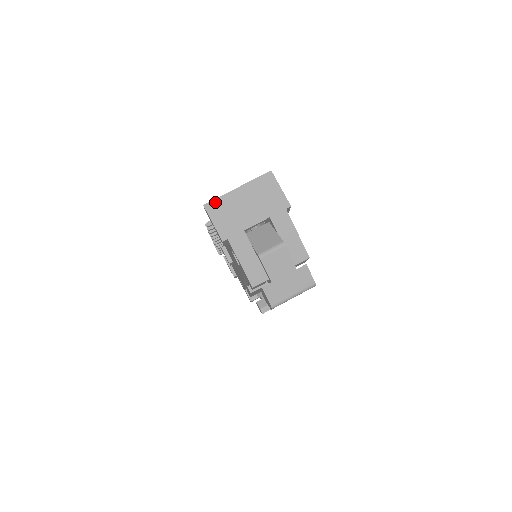
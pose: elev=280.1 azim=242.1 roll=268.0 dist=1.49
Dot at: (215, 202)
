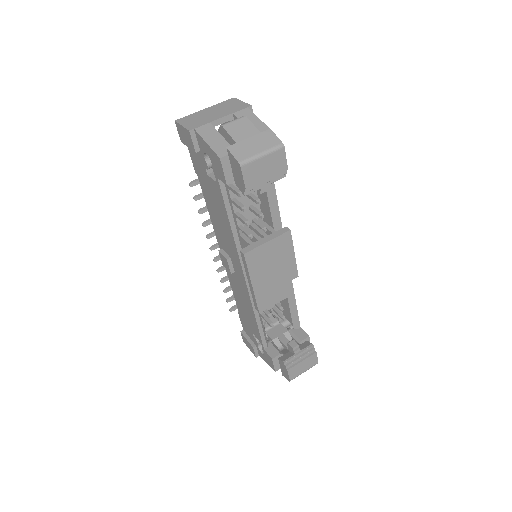
Dot at: (185, 118)
